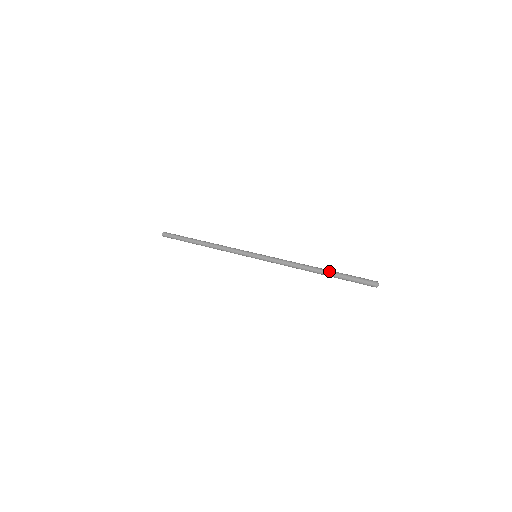
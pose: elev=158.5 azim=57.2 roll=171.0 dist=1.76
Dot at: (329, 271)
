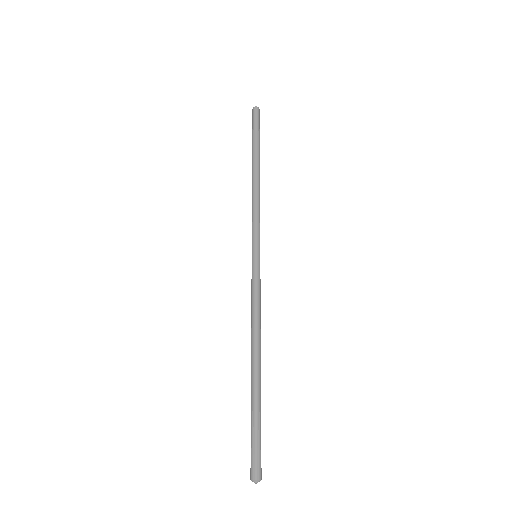
Dot at: (254, 386)
